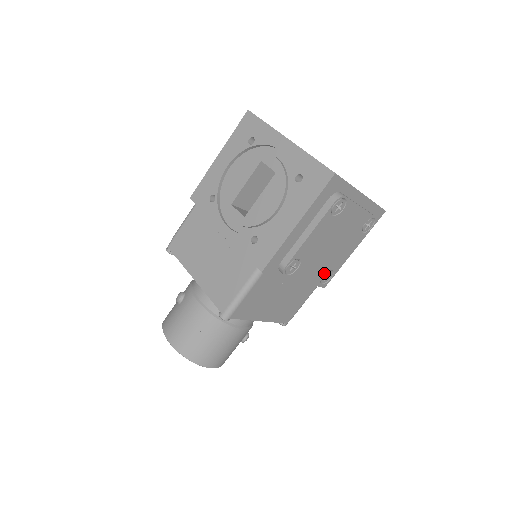
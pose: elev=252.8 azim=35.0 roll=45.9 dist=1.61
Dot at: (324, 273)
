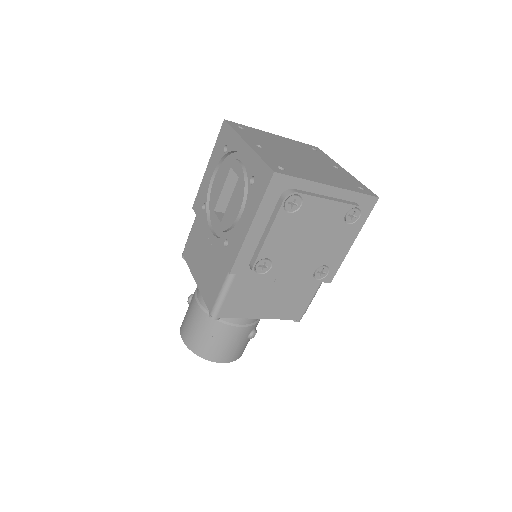
Dot at: (314, 269)
